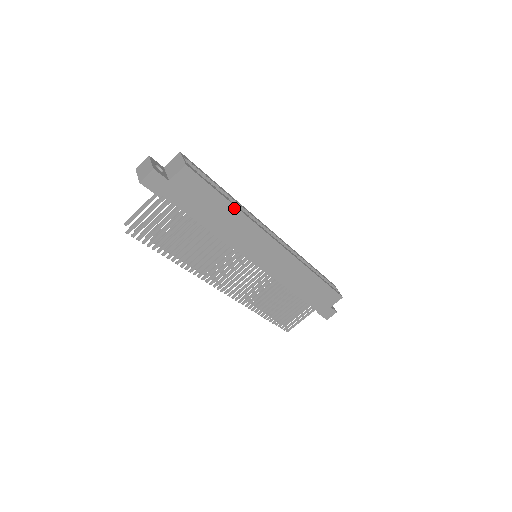
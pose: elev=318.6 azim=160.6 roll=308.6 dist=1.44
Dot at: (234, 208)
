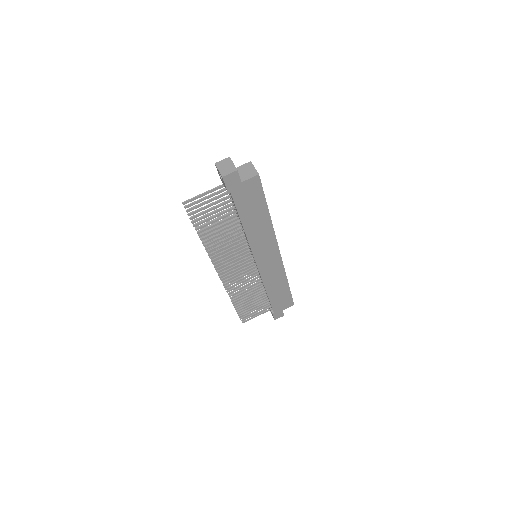
Dot at: (268, 216)
